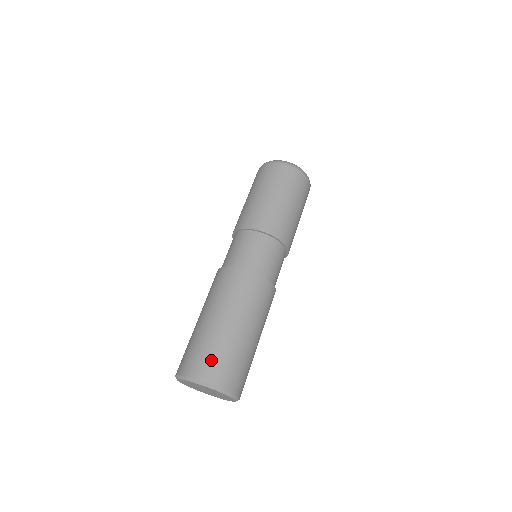
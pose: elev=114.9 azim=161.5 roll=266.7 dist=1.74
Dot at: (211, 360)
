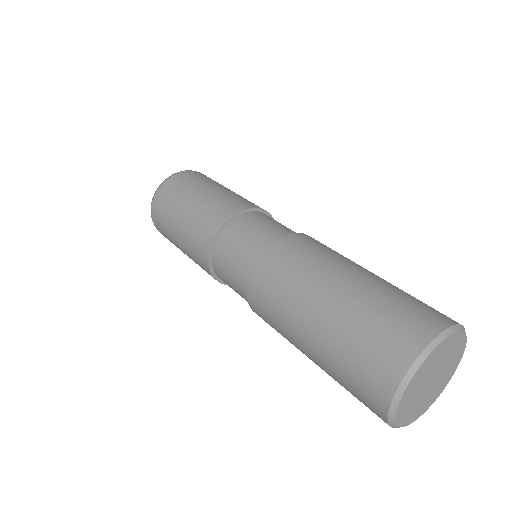
Dot at: (396, 319)
